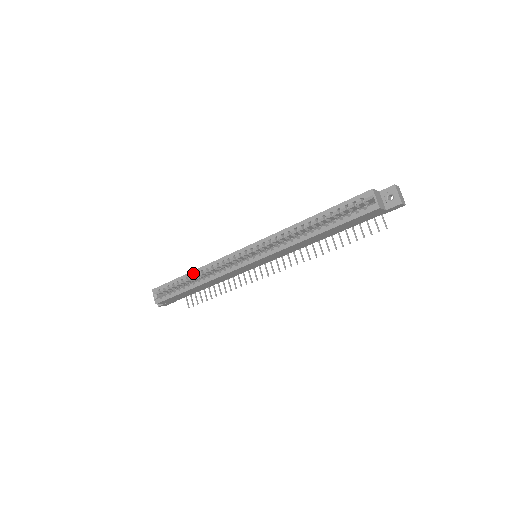
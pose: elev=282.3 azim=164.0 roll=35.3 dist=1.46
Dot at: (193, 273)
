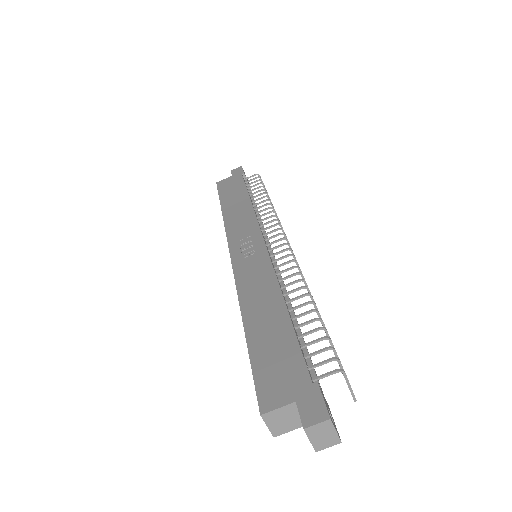
Dot at: (222, 214)
